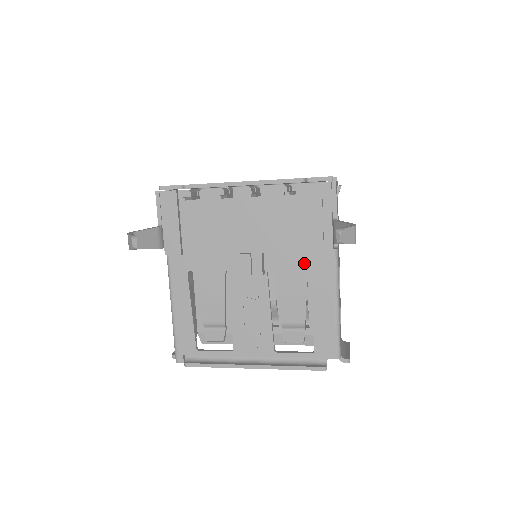
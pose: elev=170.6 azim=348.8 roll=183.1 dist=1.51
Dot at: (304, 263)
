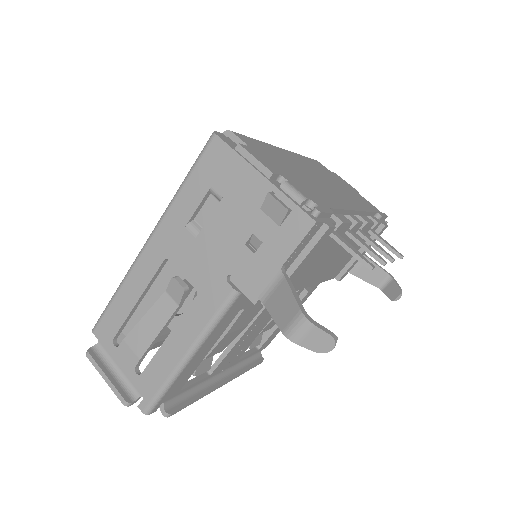
Dot at: occluded
